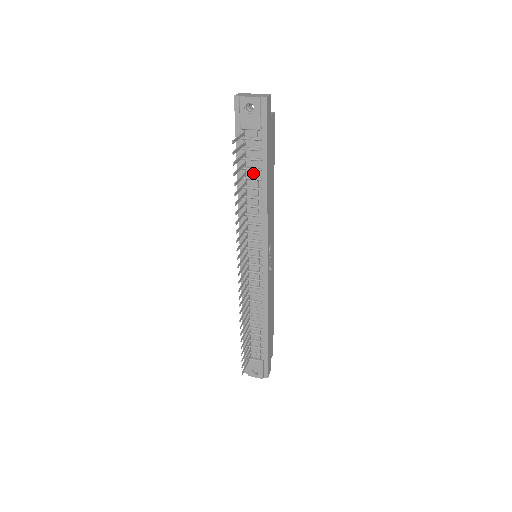
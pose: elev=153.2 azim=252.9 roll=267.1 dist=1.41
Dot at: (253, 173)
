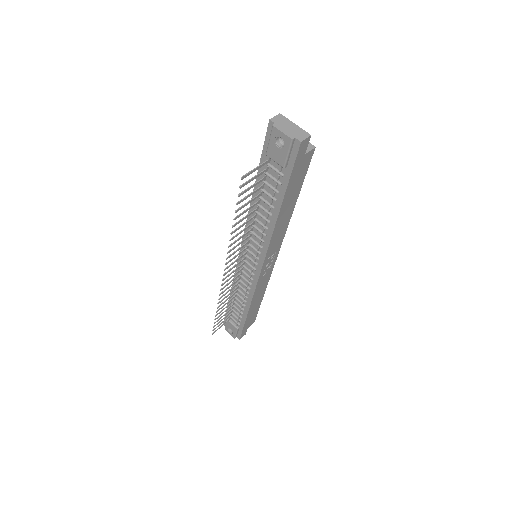
Dot at: (268, 197)
